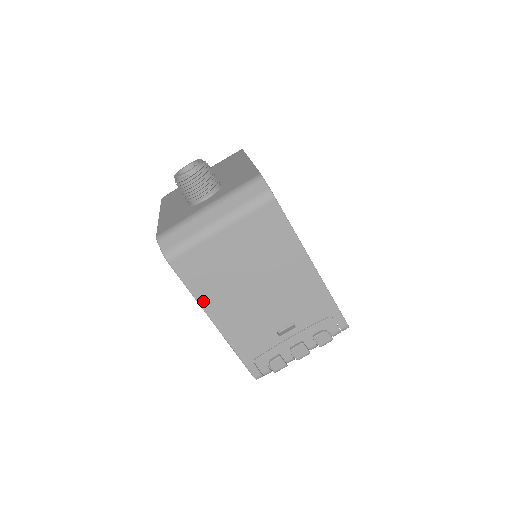
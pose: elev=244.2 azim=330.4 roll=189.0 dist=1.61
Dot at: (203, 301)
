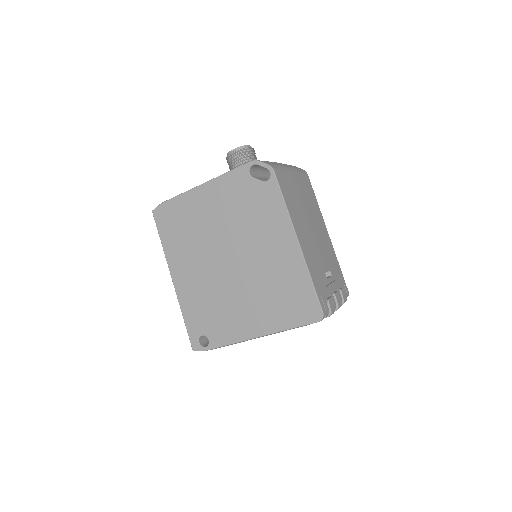
Dot at: (292, 216)
